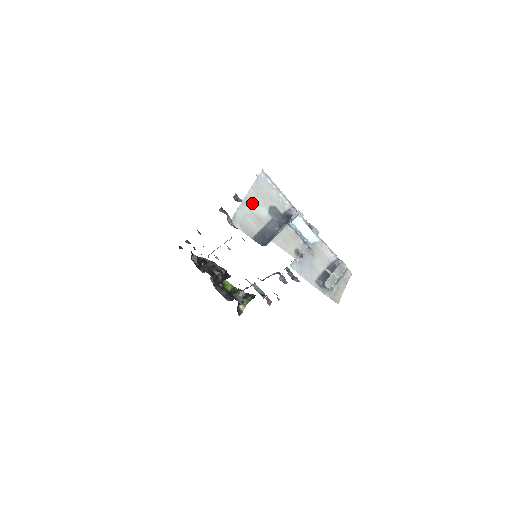
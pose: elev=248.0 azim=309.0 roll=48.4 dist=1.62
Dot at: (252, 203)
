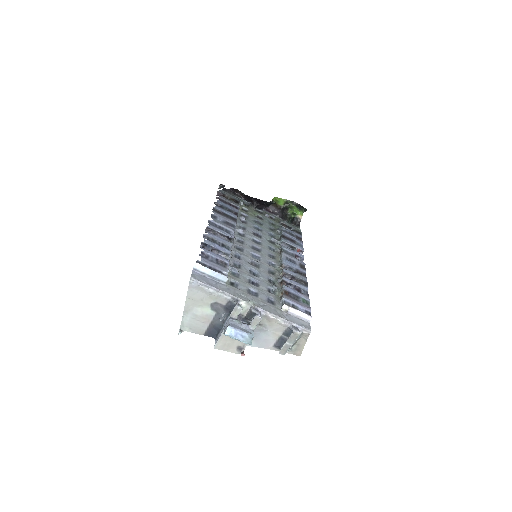
Dot at: (193, 308)
